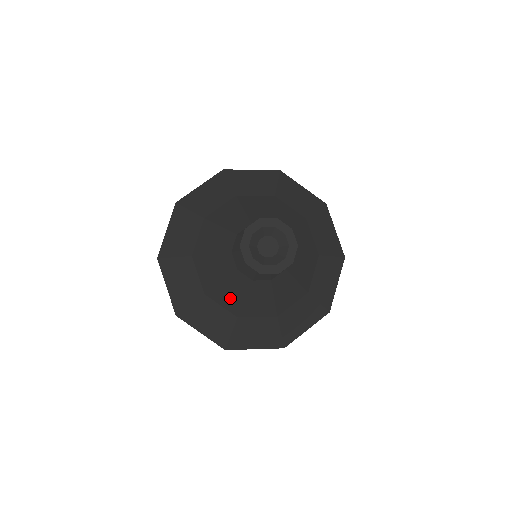
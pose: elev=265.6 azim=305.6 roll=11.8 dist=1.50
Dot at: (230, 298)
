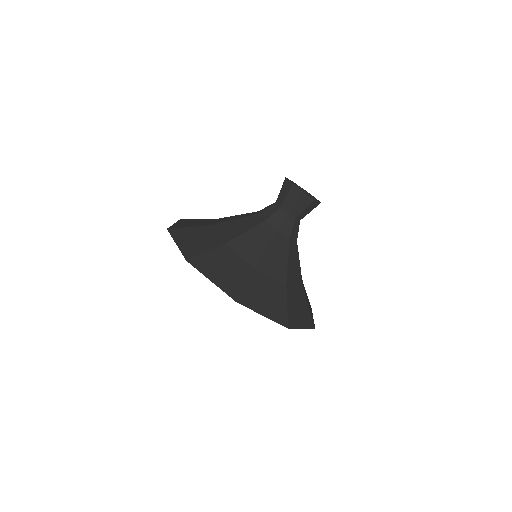
Dot at: (251, 248)
